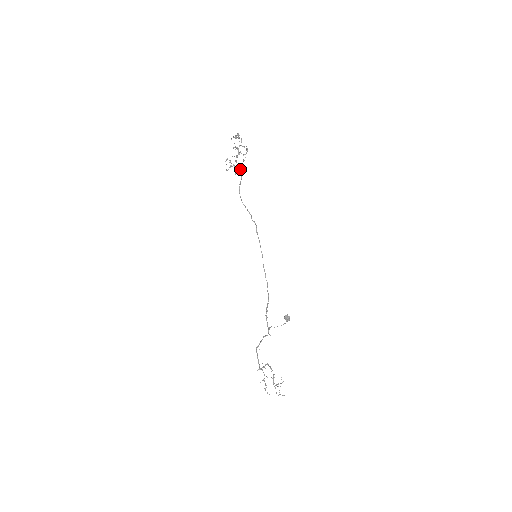
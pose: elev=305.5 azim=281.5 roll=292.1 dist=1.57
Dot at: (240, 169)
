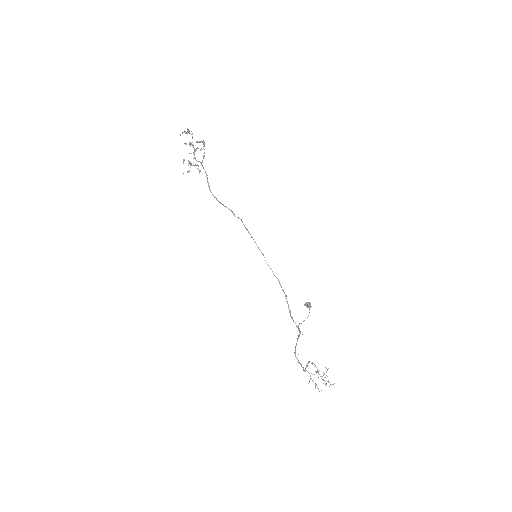
Dot at: (202, 165)
